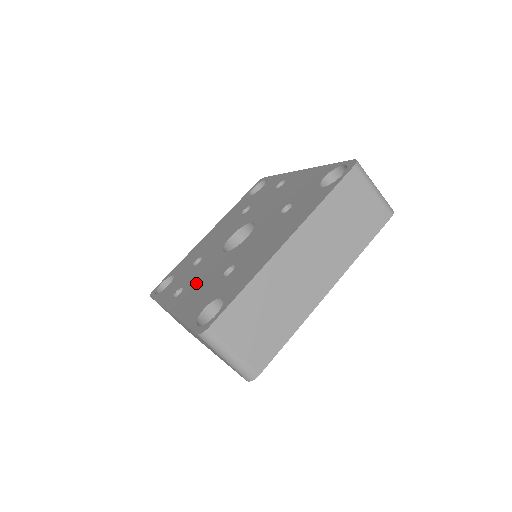
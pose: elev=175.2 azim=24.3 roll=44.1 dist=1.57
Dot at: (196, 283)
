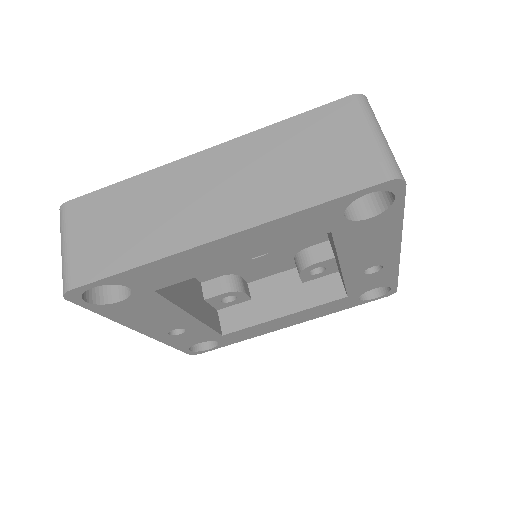
Dot at: occluded
